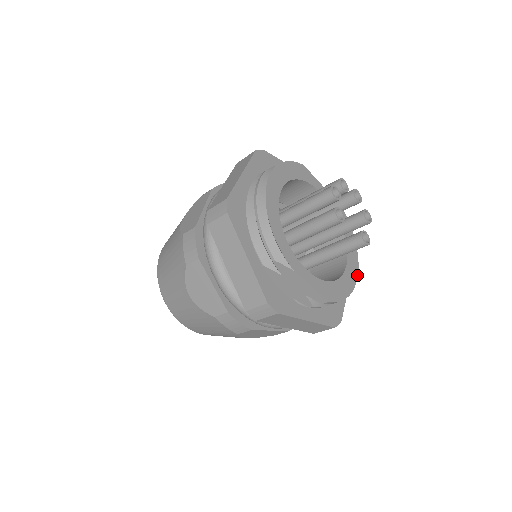
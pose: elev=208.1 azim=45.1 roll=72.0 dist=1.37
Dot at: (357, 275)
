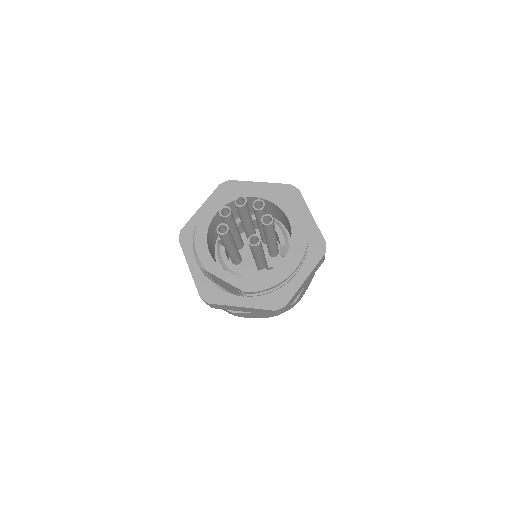
Dot at: (298, 265)
